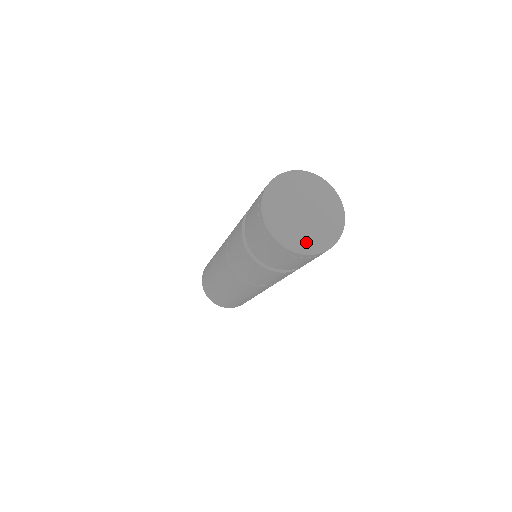
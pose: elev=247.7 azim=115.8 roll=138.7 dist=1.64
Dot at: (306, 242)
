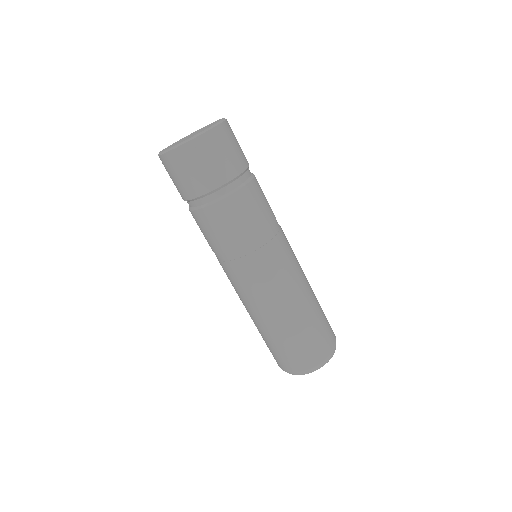
Dot at: occluded
